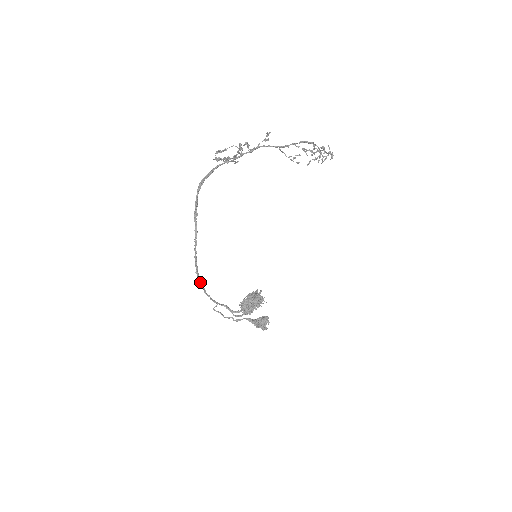
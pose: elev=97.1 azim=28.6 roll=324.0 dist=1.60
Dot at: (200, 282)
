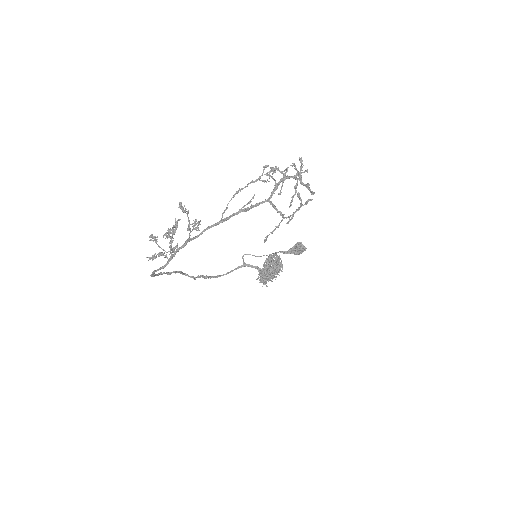
Dot at: occluded
